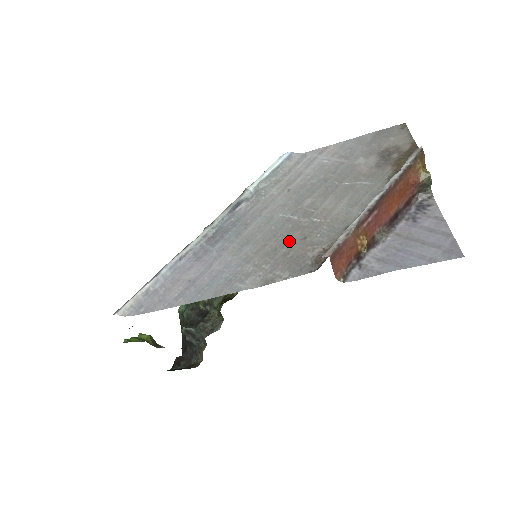
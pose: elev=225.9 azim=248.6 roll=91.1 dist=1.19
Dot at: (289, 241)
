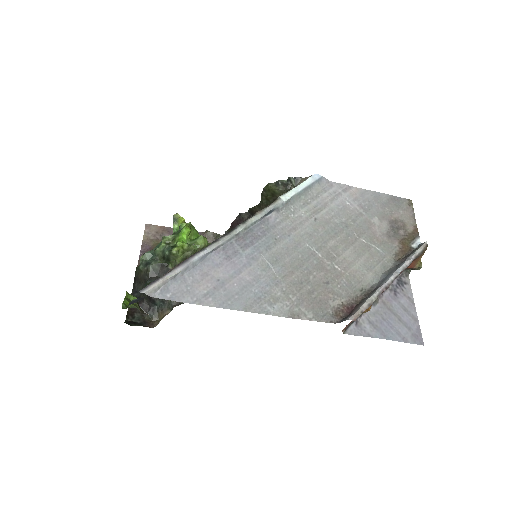
Dot at: (314, 279)
